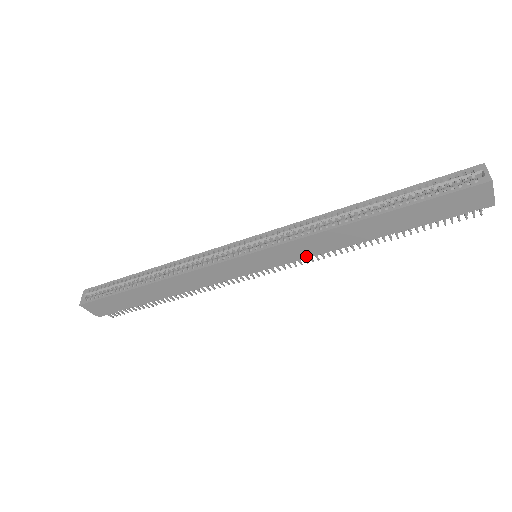
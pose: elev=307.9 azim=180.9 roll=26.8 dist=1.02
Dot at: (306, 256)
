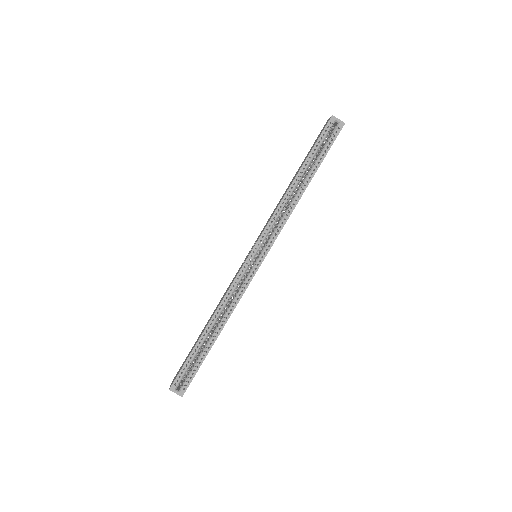
Dot at: occluded
